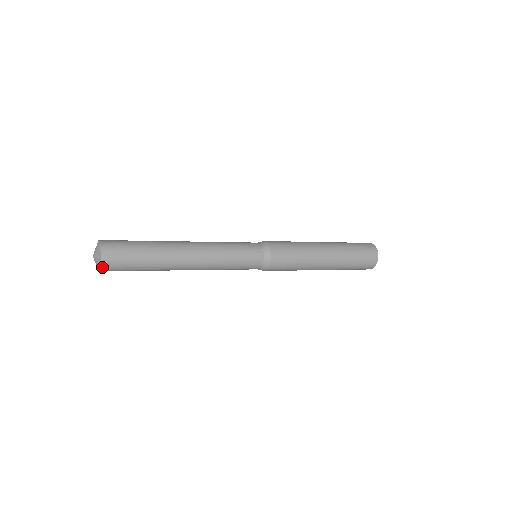
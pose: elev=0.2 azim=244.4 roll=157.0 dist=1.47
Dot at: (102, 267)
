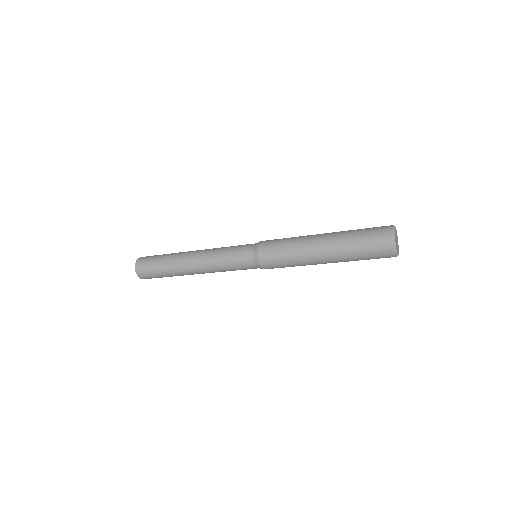
Dot at: (141, 278)
